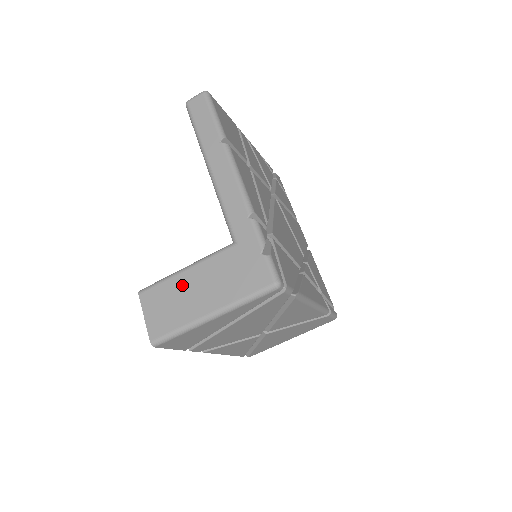
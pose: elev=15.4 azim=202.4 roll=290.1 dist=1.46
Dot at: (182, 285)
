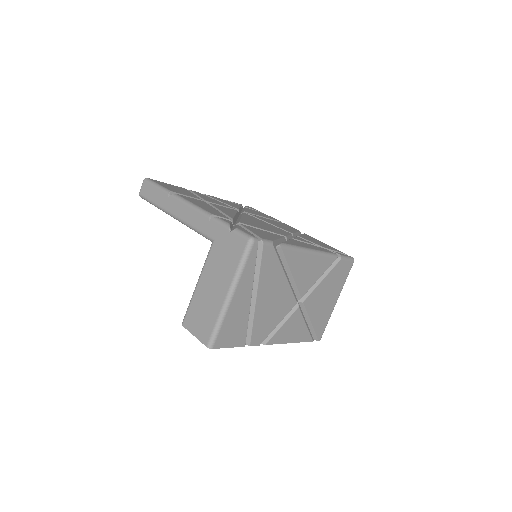
Dot at: (201, 294)
